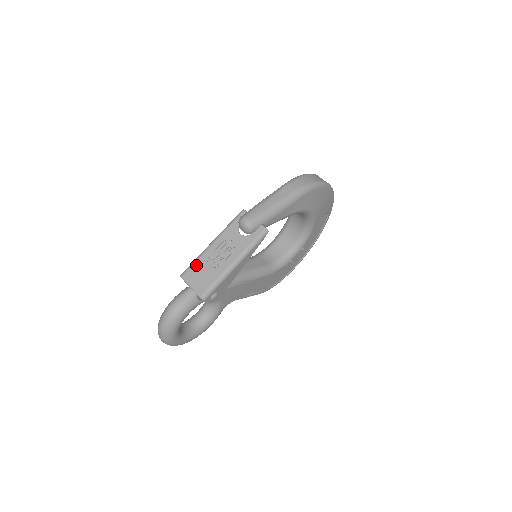
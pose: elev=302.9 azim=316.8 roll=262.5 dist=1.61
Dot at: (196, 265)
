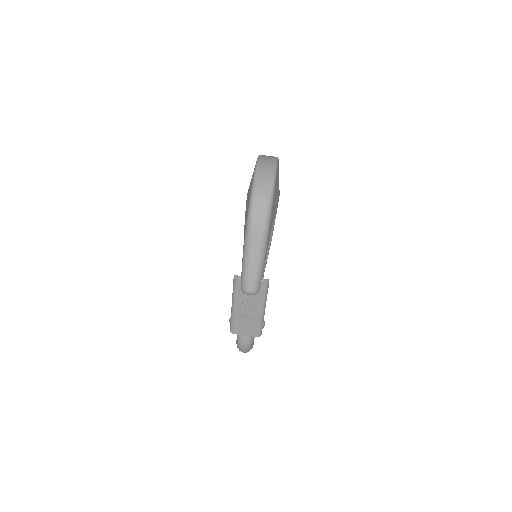
Dot at: (236, 324)
